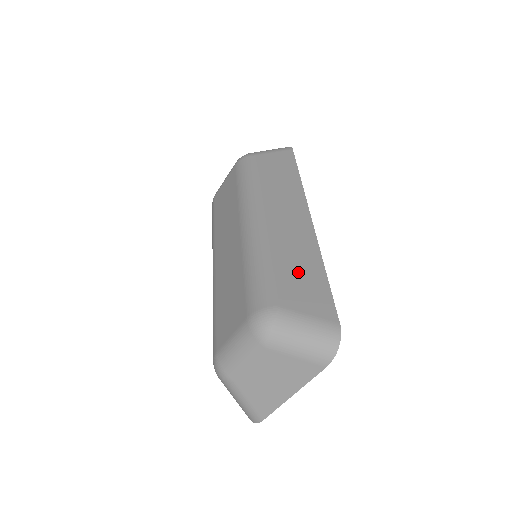
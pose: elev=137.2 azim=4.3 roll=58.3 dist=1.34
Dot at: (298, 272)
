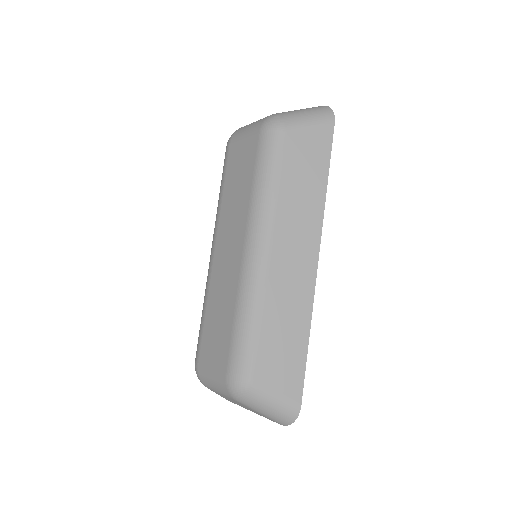
Dot at: (283, 340)
